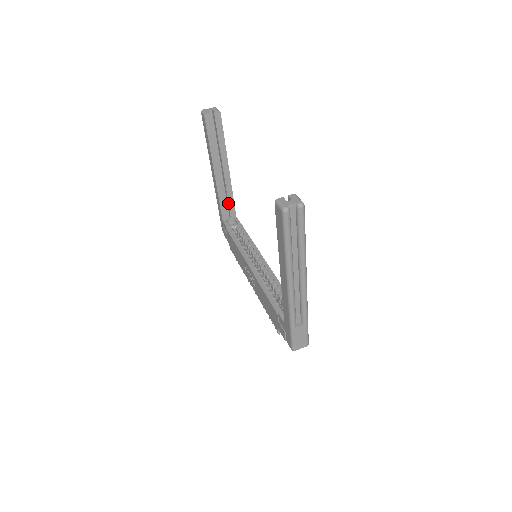
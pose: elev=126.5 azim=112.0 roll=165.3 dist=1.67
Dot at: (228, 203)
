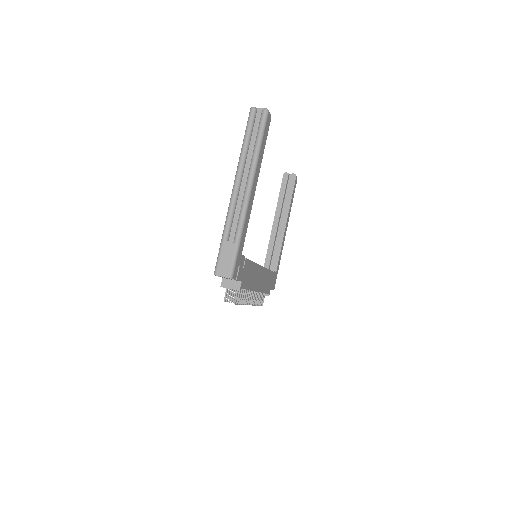
Dot at: (274, 255)
